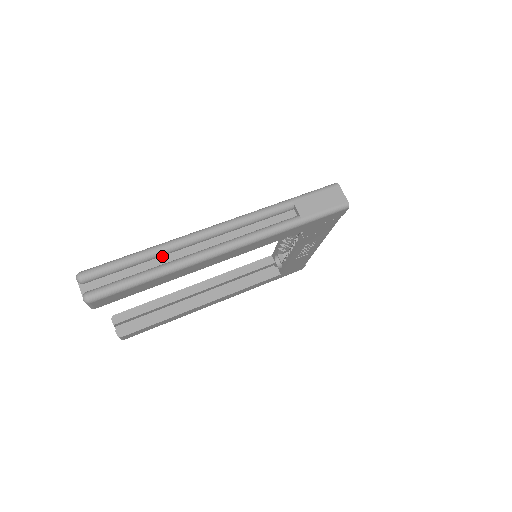
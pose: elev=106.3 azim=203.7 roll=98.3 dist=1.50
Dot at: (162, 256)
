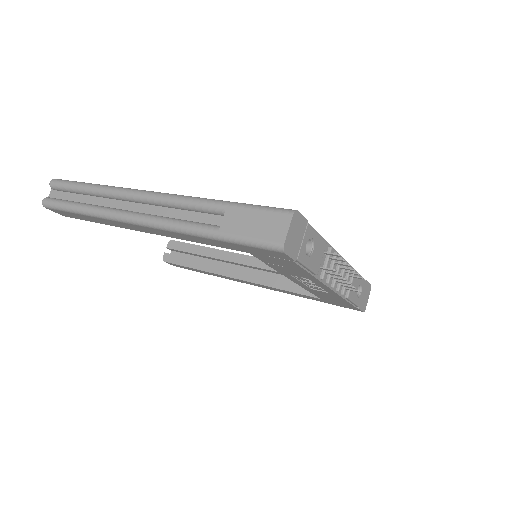
Dot at: (103, 197)
